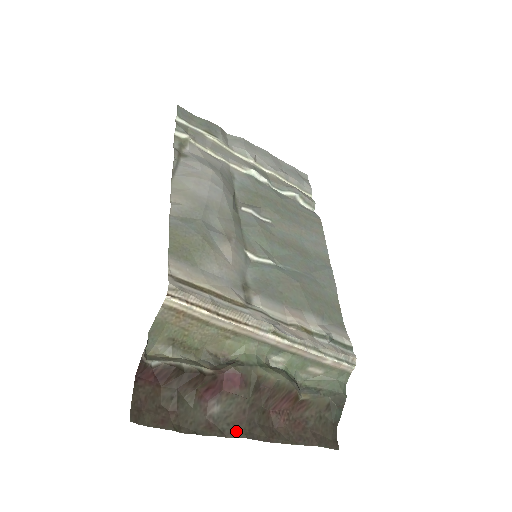
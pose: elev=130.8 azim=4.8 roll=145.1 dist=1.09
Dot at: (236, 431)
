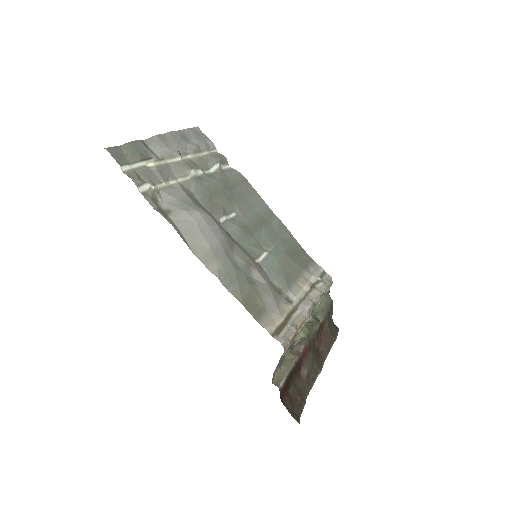
Dot at: (316, 372)
